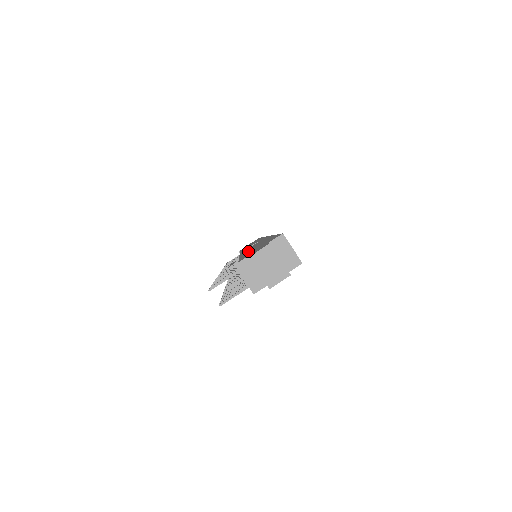
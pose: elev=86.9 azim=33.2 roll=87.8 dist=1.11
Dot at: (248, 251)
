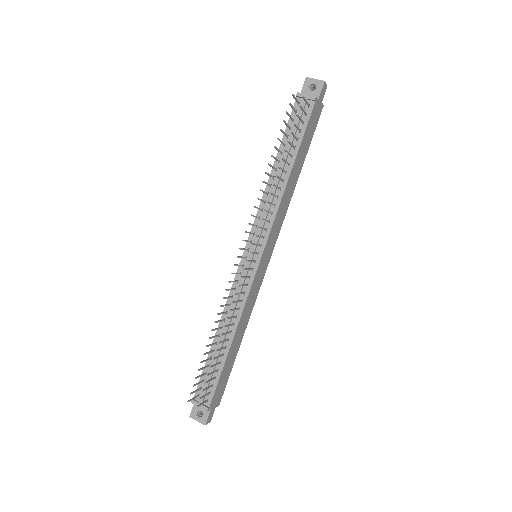
Dot at: occluded
